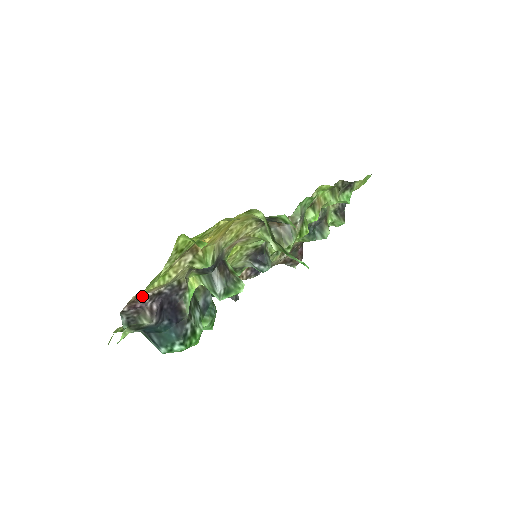
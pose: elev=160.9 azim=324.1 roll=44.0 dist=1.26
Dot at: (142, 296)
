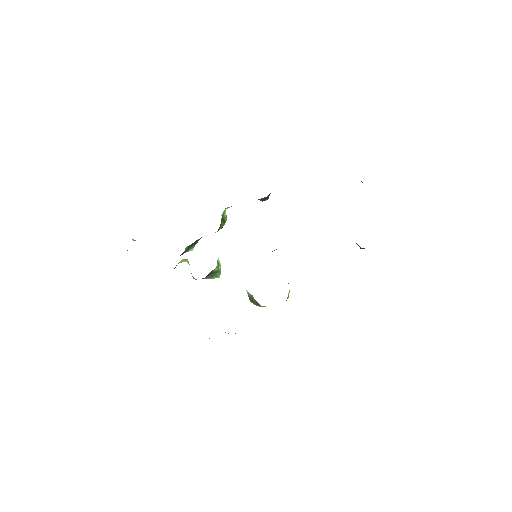
Dot at: occluded
